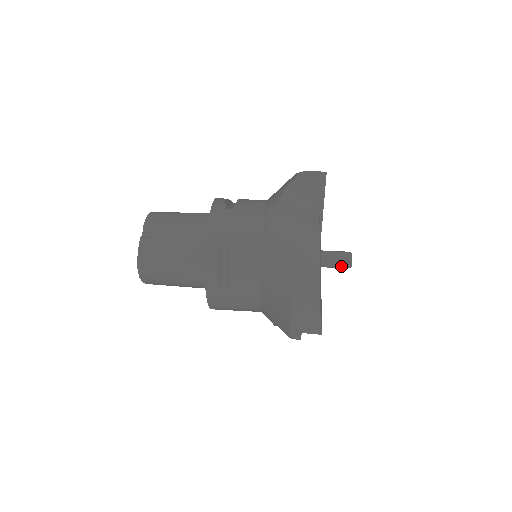
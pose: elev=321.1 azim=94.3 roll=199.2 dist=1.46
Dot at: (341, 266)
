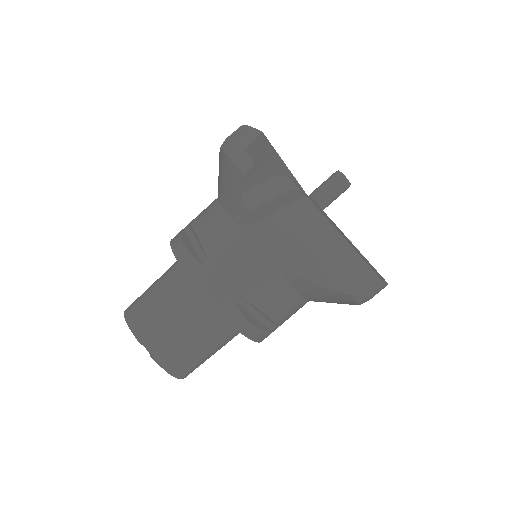
Dot at: occluded
